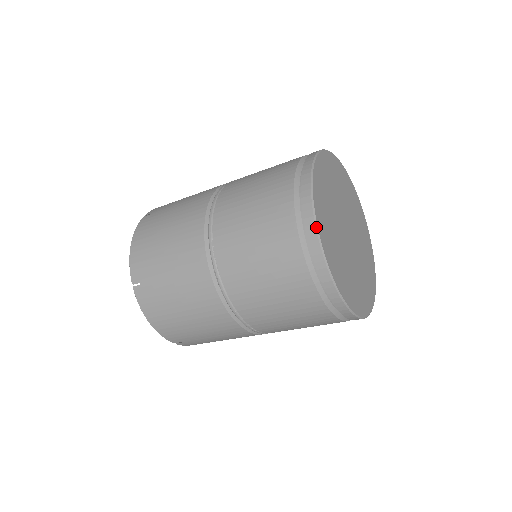
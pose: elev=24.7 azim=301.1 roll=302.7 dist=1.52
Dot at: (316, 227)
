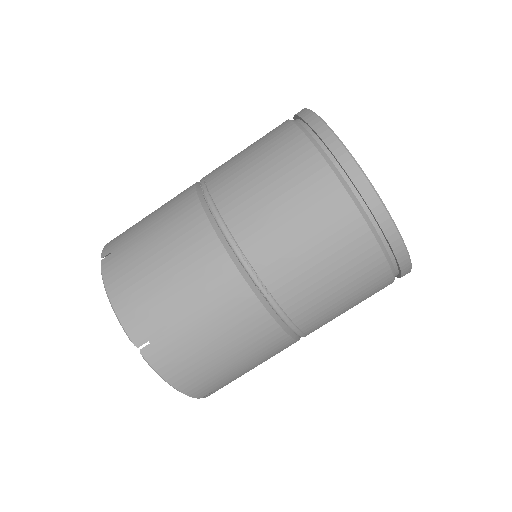
Dot at: (311, 111)
